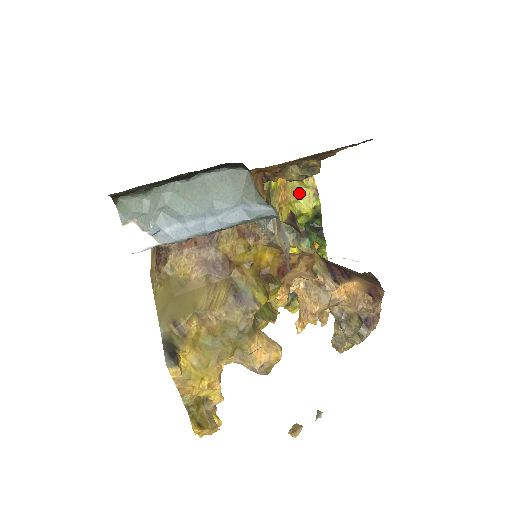
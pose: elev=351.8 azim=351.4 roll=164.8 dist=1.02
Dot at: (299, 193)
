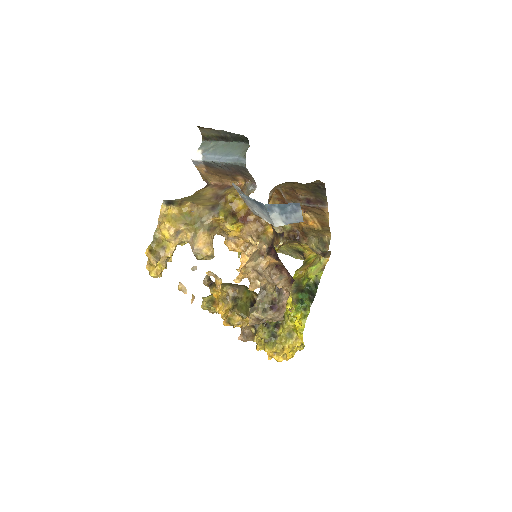
Dot at: (315, 265)
